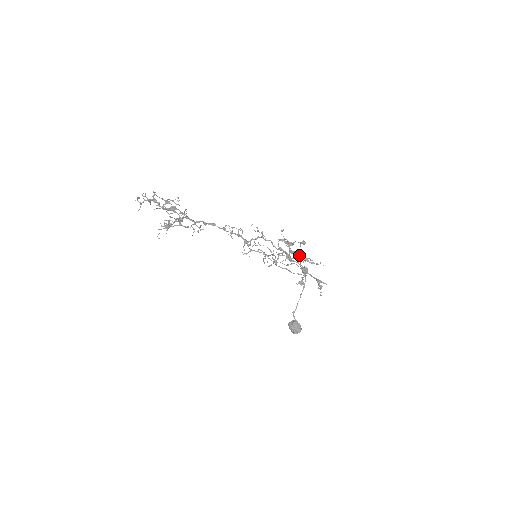
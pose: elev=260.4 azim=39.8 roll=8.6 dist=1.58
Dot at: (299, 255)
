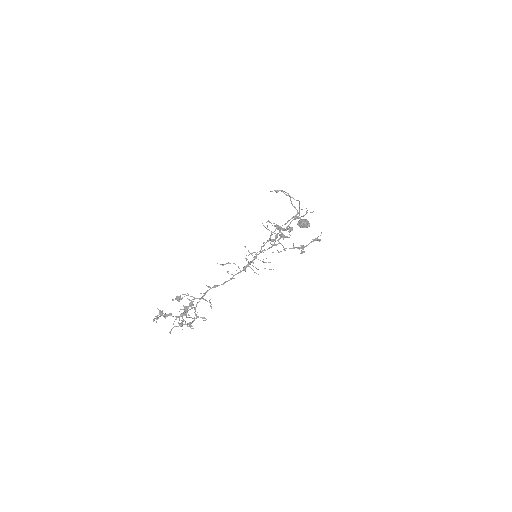
Dot at: (289, 224)
